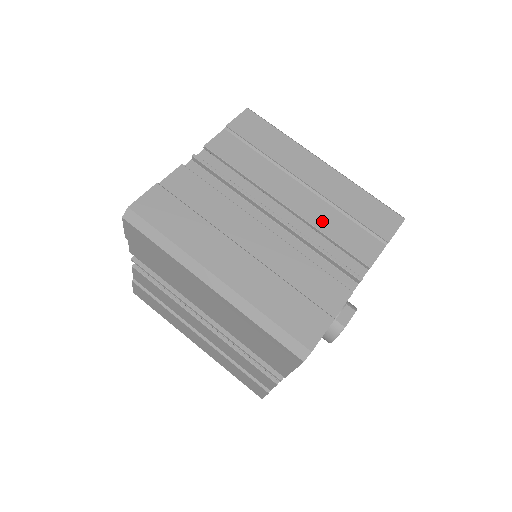
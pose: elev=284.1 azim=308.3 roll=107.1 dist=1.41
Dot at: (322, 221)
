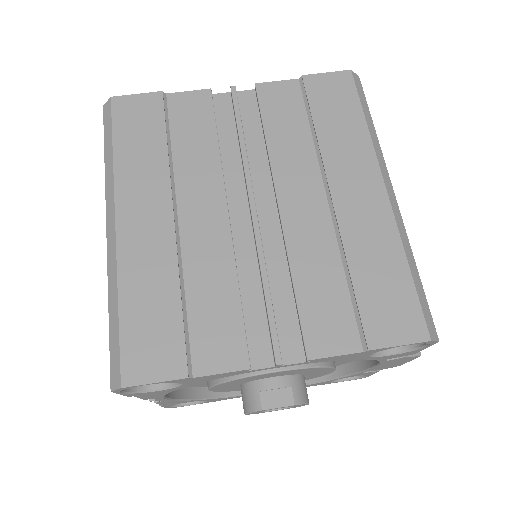
Dot at: (305, 256)
